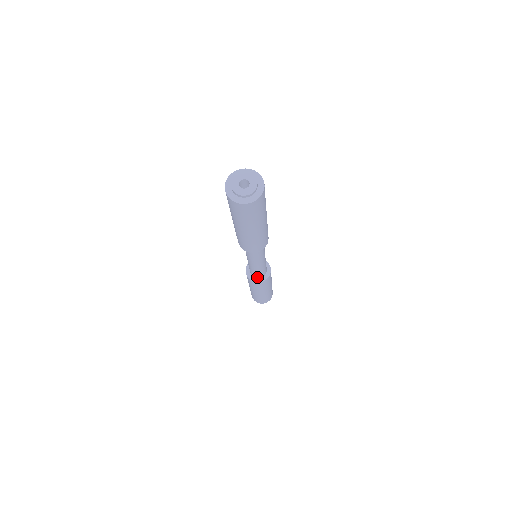
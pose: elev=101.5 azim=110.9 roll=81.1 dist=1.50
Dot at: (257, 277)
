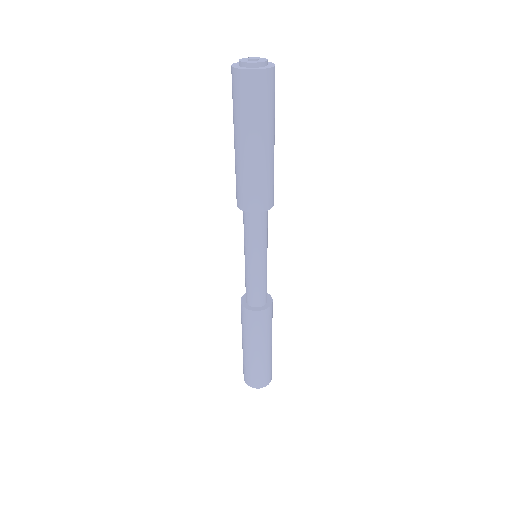
Dot at: (248, 302)
